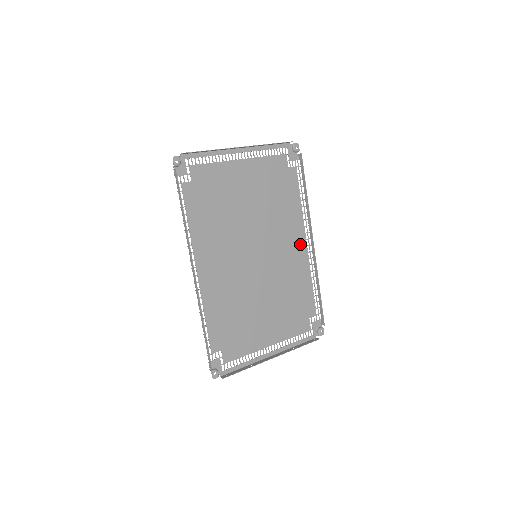
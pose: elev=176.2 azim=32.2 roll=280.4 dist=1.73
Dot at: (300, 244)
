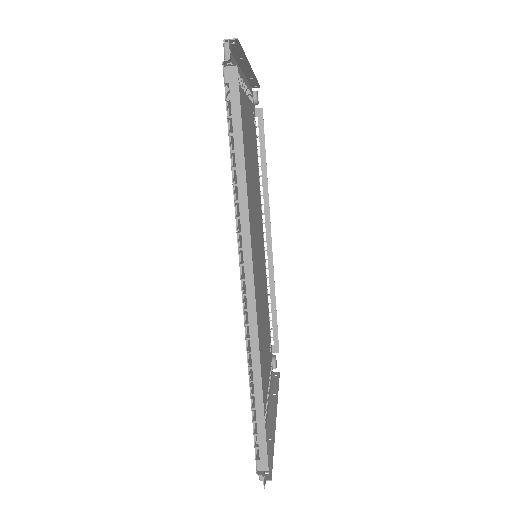
Dot at: (262, 239)
